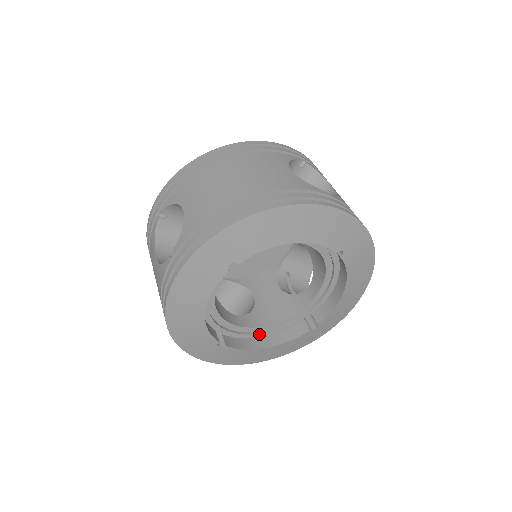
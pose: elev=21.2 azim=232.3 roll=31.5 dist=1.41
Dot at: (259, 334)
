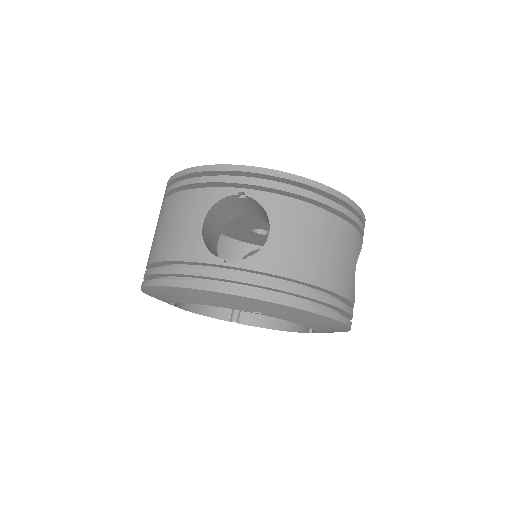
Dot at: occluded
